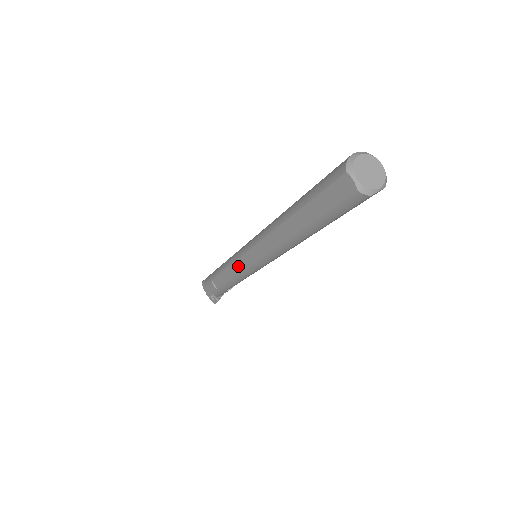
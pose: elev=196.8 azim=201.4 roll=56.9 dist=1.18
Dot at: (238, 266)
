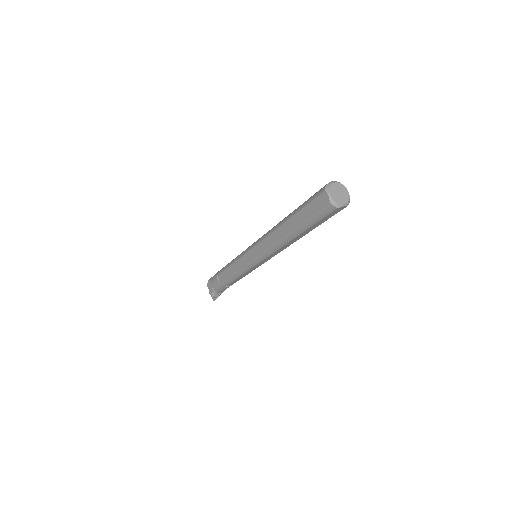
Dot at: (241, 262)
